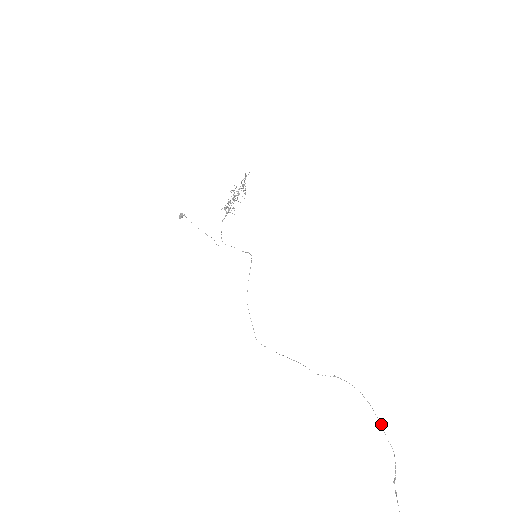
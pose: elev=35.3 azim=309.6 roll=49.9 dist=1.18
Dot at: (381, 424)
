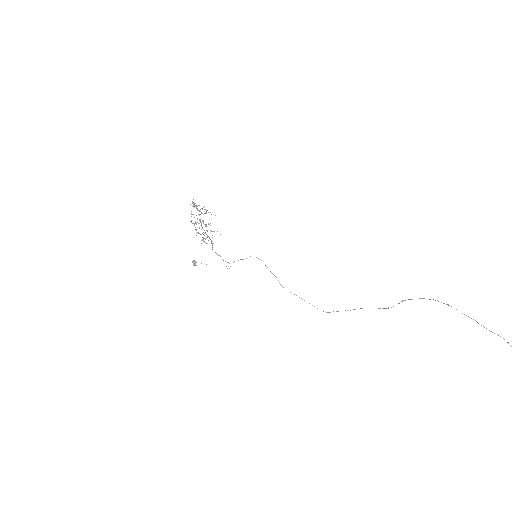
Dot at: occluded
